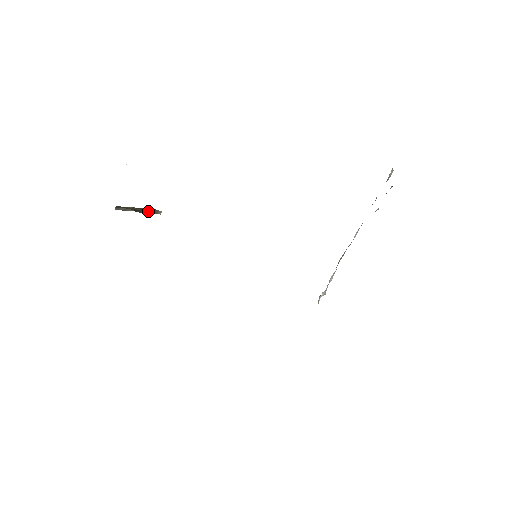
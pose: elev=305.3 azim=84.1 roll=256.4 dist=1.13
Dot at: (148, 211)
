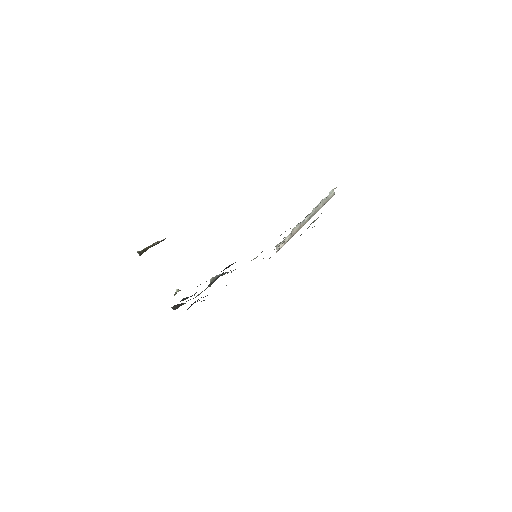
Dot at: (158, 243)
